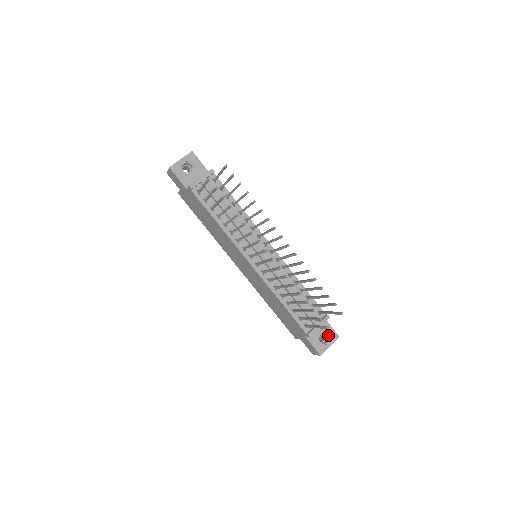
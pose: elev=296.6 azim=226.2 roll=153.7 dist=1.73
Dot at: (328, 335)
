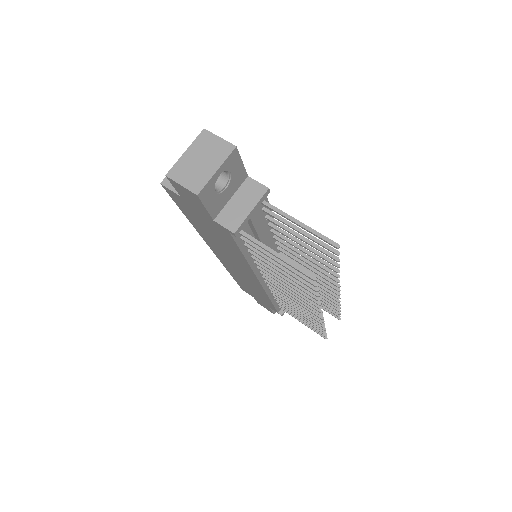
Dot at: occluded
